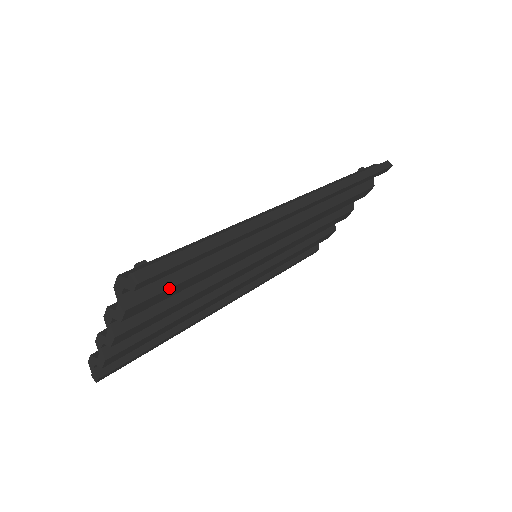
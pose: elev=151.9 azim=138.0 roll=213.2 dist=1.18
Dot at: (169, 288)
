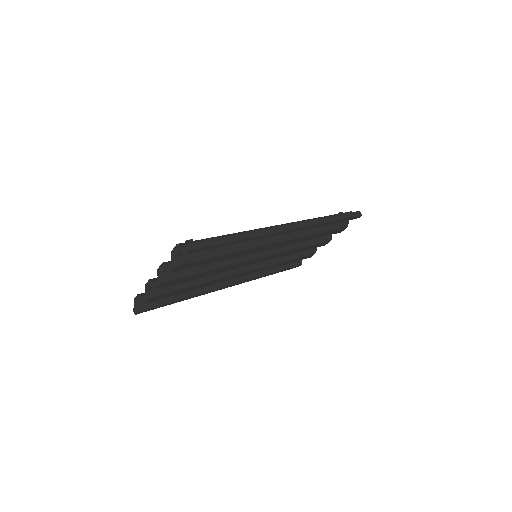
Dot at: (202, 260)
